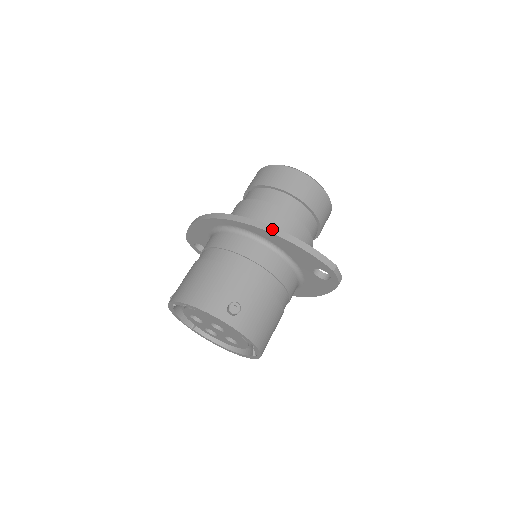
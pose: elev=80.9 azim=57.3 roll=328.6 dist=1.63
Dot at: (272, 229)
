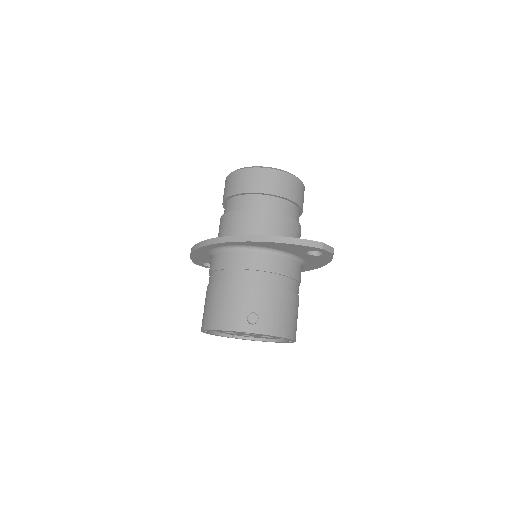
Dot at: (254, 238)
